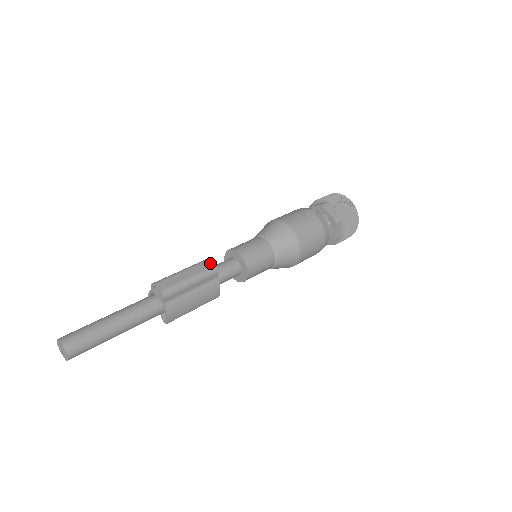
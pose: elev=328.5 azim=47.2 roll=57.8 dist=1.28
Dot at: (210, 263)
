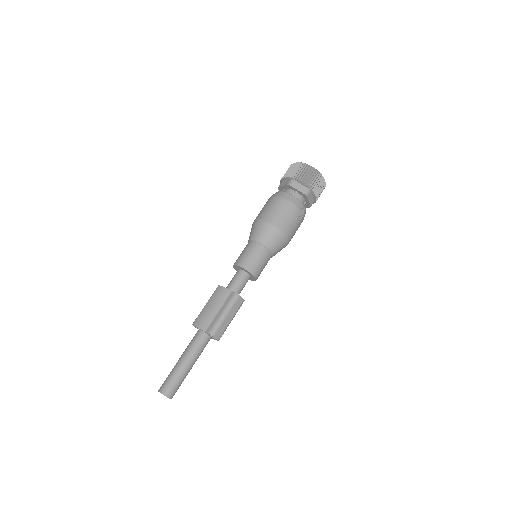
Dot at: (241, 299)
